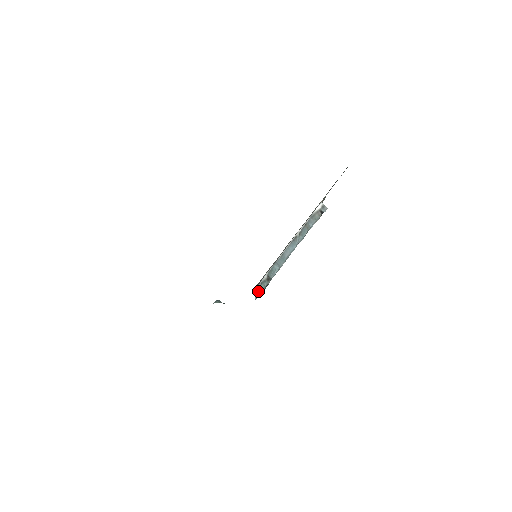
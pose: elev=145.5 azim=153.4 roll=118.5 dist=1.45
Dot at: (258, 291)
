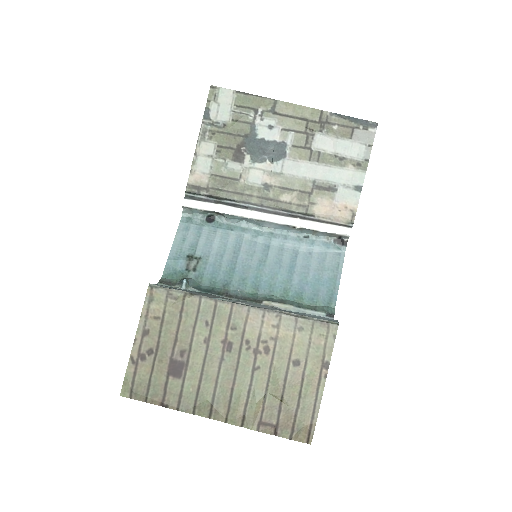
Dot at: (194, 212)
